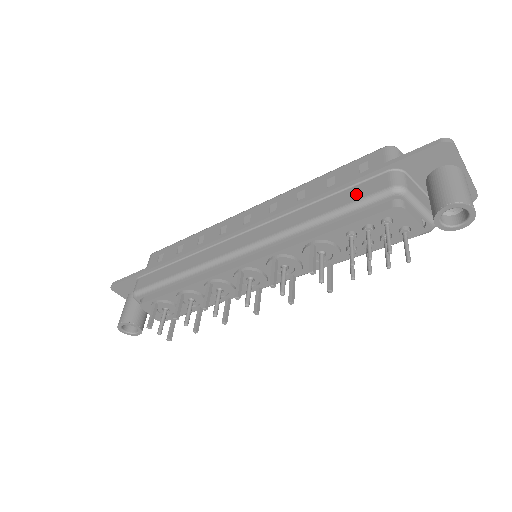
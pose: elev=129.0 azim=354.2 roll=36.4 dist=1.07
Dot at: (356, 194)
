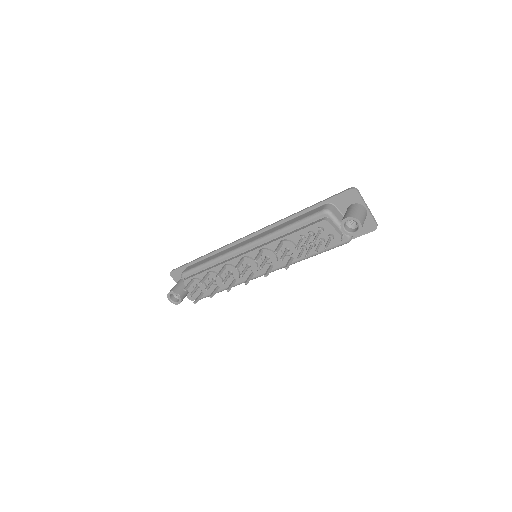
Dot at: (307, 214)
